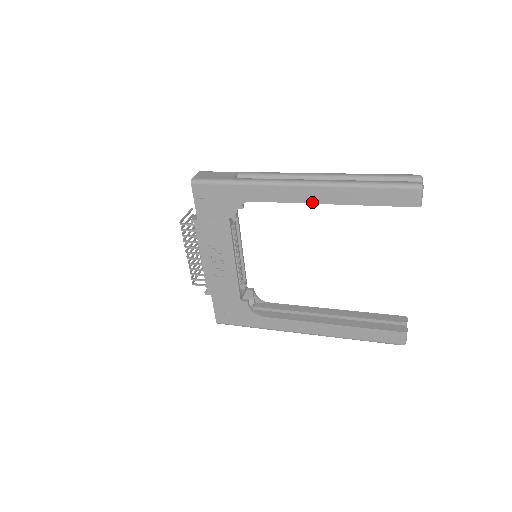
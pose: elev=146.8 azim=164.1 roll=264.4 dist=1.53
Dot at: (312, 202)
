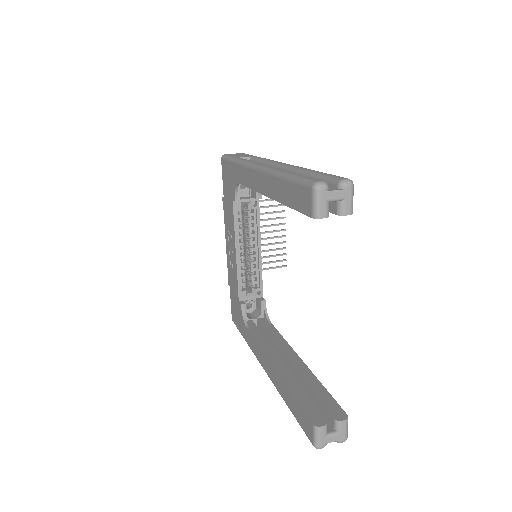
Dot at: (260, 192)
